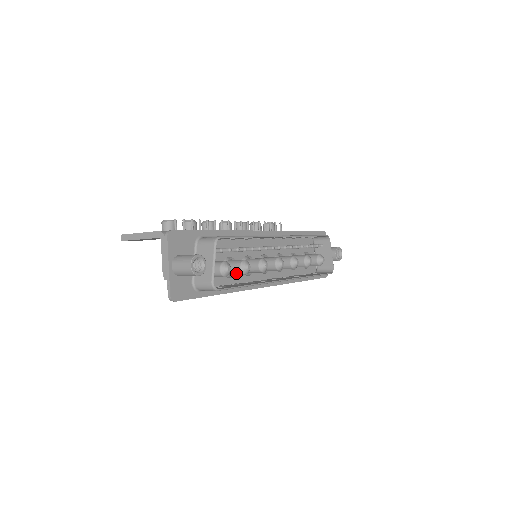
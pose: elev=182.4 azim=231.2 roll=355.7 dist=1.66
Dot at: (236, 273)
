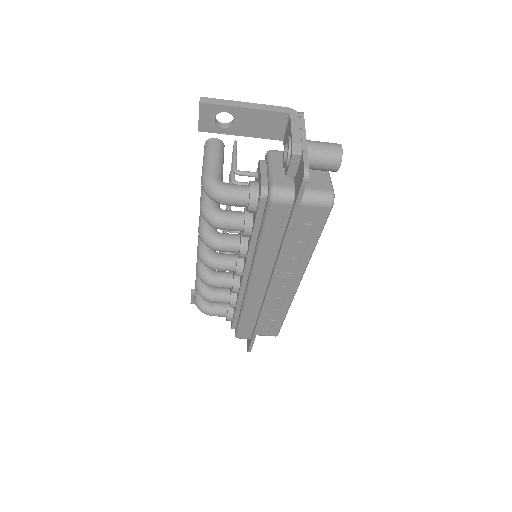
Dot at: occluded
